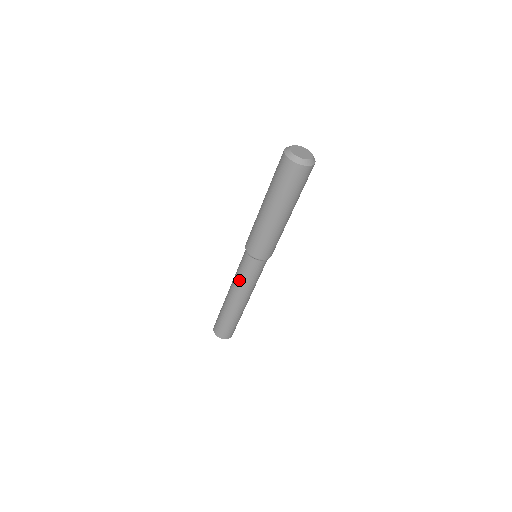
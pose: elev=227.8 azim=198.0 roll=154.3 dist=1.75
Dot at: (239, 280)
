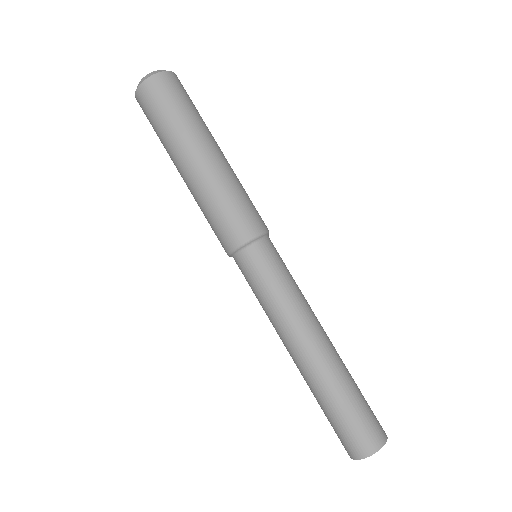
Dot at: (276, 305)
